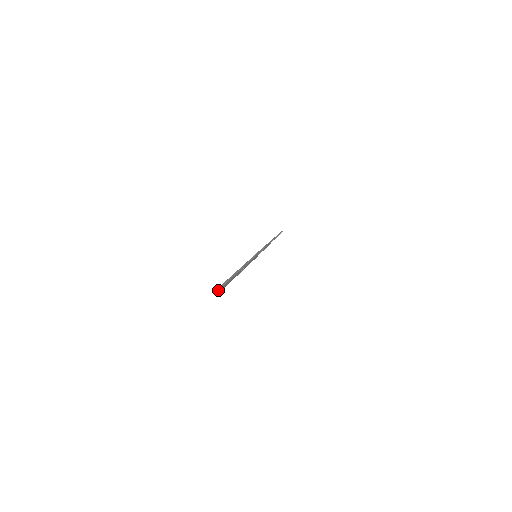
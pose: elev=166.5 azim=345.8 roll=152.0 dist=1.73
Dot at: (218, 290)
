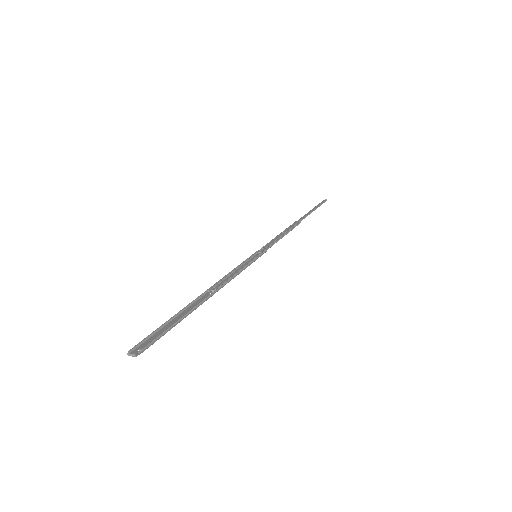
Dot at: (132, 355)
